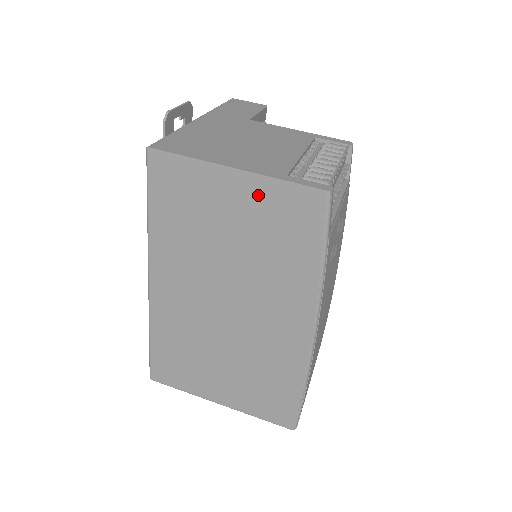
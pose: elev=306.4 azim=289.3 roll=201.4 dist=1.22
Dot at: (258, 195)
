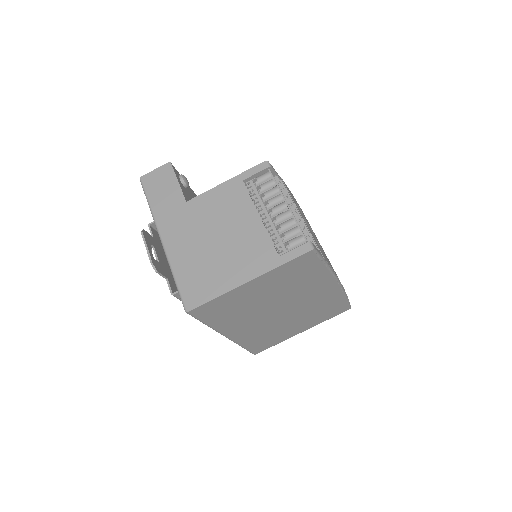
Dot at: (271, 278)
